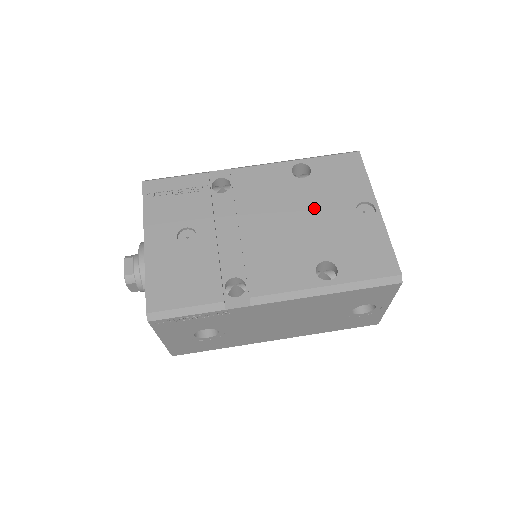
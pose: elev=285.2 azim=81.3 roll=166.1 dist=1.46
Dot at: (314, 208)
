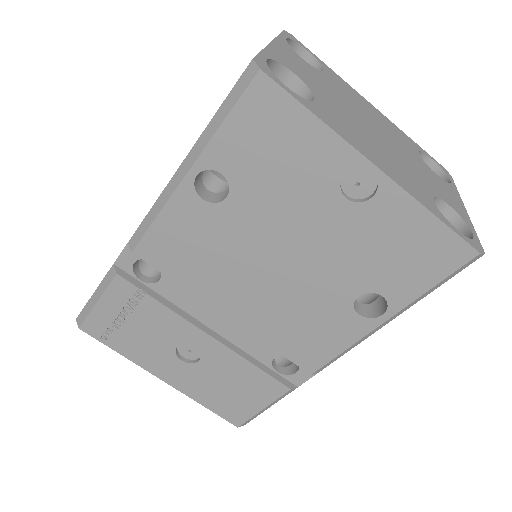
Dot at: (284, 235)
